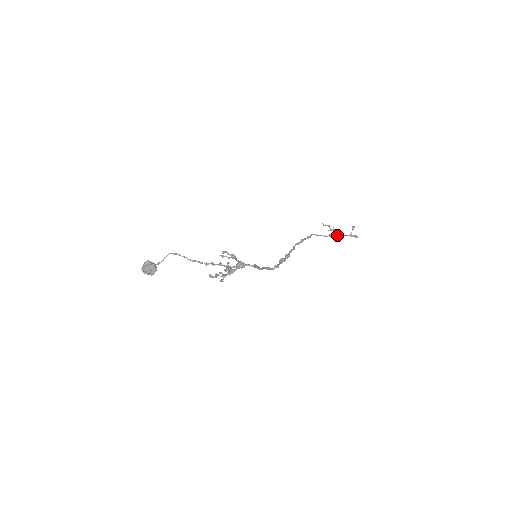
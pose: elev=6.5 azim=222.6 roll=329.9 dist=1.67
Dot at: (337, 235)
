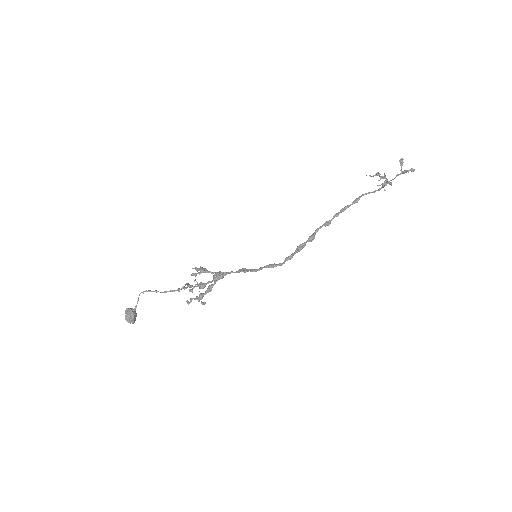
Dot at: (389, 181)
